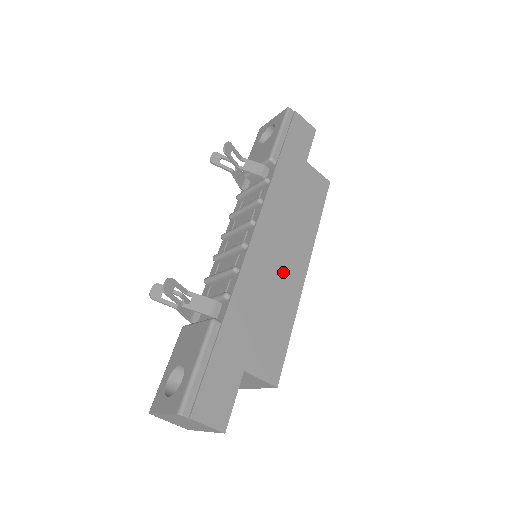
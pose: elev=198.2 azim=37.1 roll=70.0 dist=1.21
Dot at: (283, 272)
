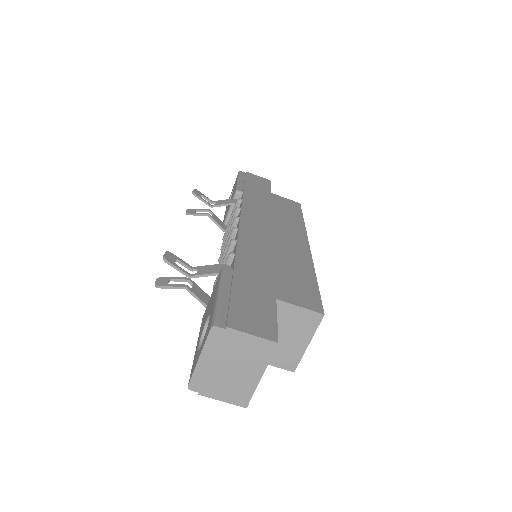
Dot at: (284, 244)
